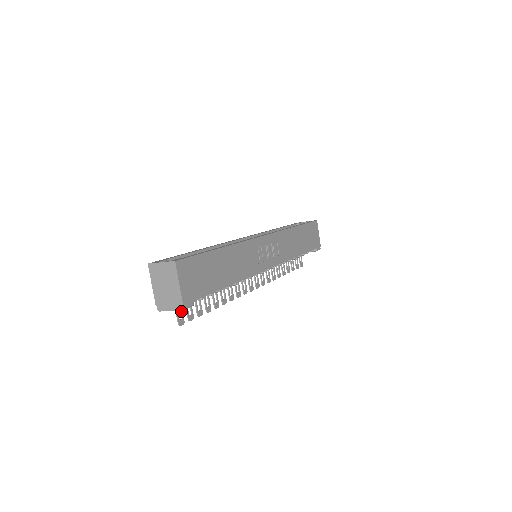
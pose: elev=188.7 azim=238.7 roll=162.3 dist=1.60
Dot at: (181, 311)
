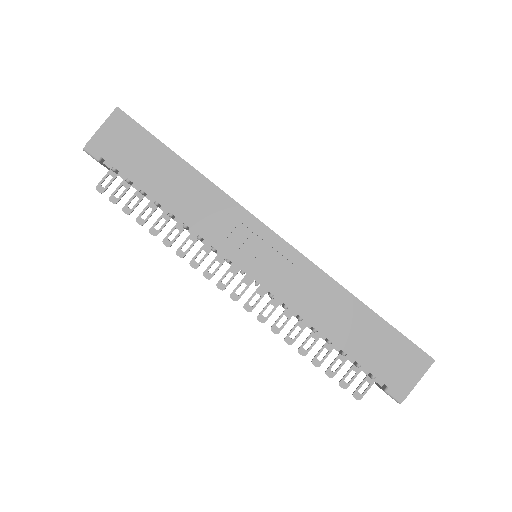
Dot at: (110, 181)
